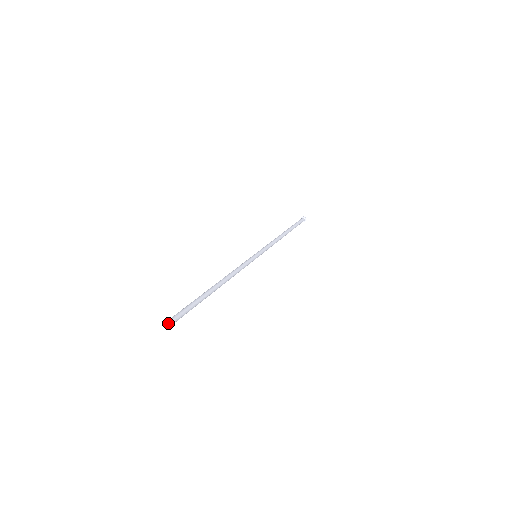
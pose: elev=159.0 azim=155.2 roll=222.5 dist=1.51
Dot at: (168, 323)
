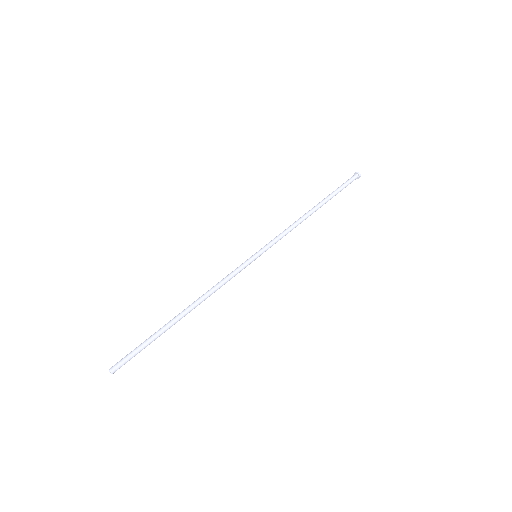
Dot at: (110, 371)
